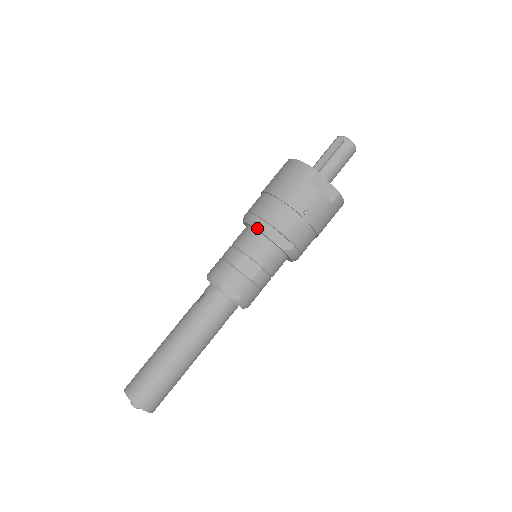
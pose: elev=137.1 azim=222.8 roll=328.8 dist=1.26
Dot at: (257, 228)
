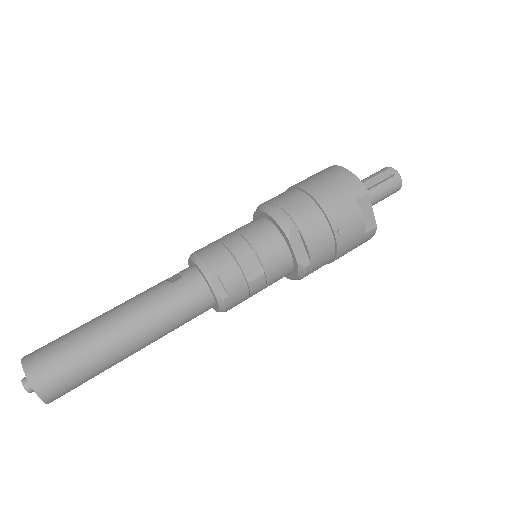
Dot at: (280, 225)
